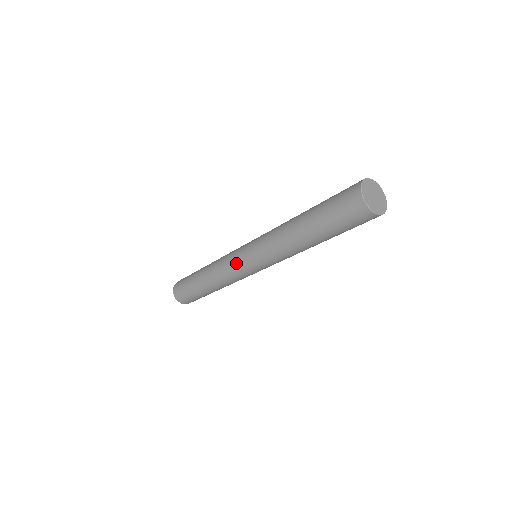
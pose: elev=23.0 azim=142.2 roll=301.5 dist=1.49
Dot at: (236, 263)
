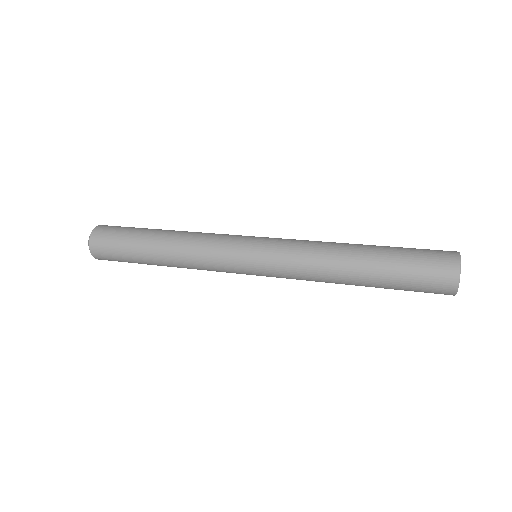
Dot at: (232, 261)
